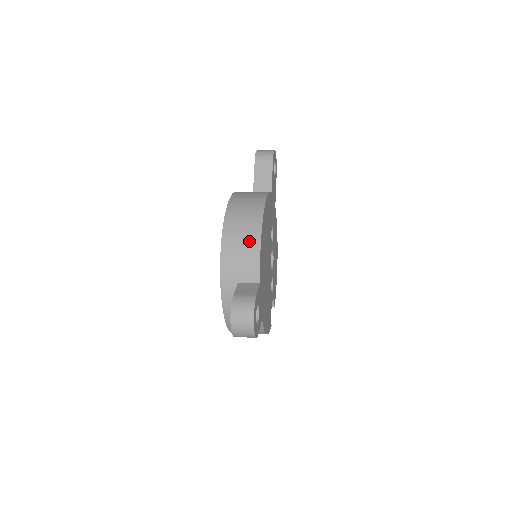
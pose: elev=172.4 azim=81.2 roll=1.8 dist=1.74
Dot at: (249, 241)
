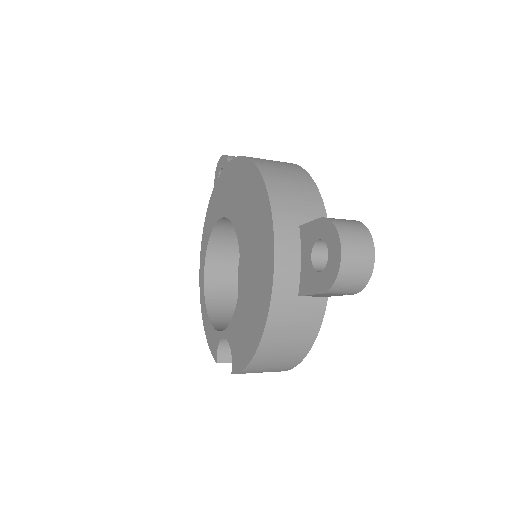
Dot at: (299, 178)
